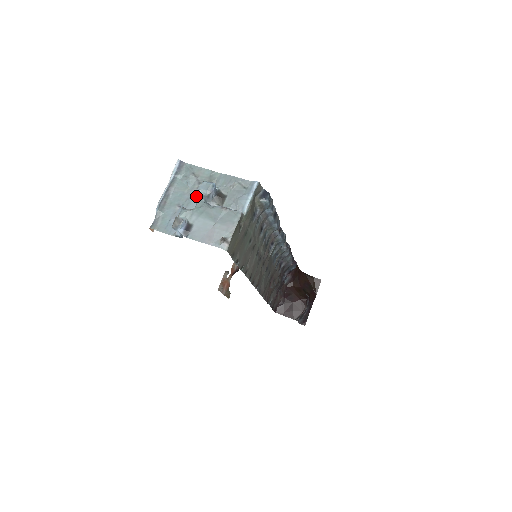
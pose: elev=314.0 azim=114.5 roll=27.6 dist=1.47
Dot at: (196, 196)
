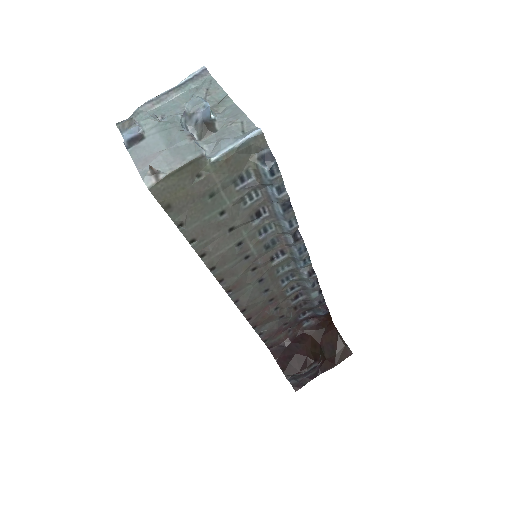
Dot at: occluded
